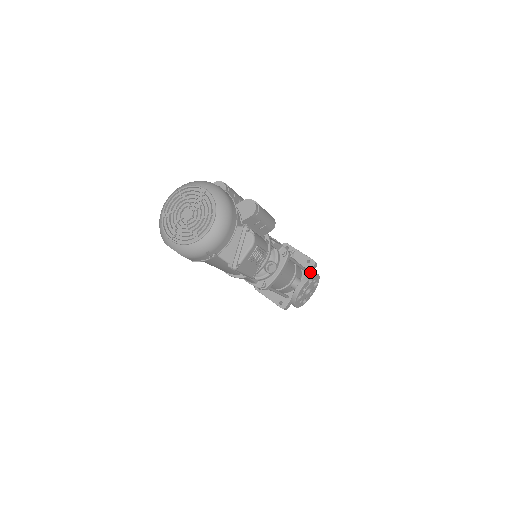
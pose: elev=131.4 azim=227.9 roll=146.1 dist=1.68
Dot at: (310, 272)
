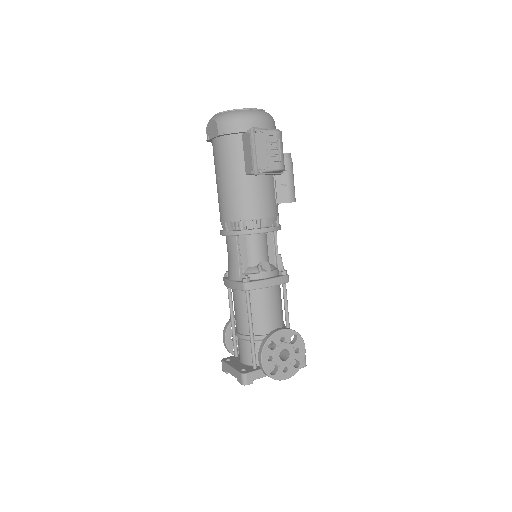
Dot at: occluded
